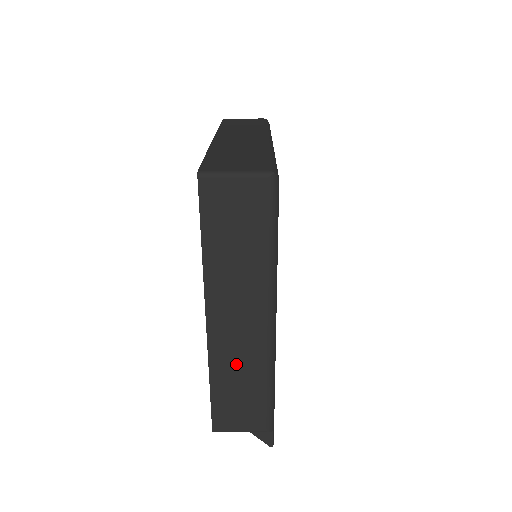
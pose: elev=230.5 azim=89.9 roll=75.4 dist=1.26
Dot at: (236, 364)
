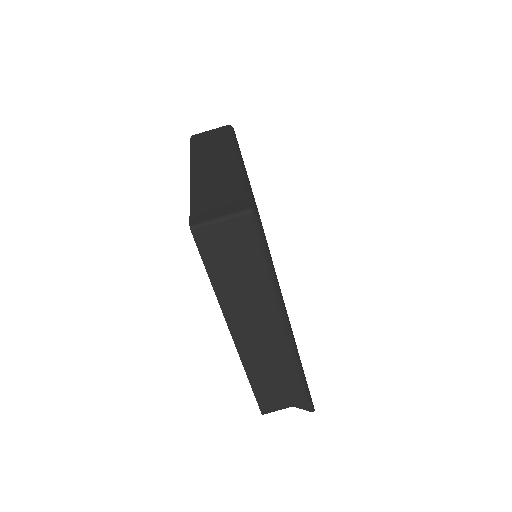
Dot at: (266, 360)
